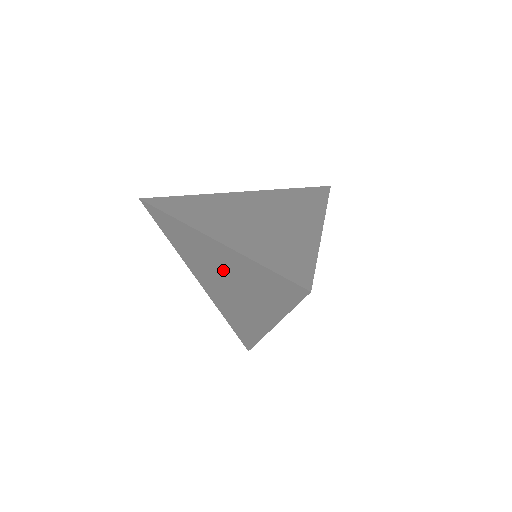
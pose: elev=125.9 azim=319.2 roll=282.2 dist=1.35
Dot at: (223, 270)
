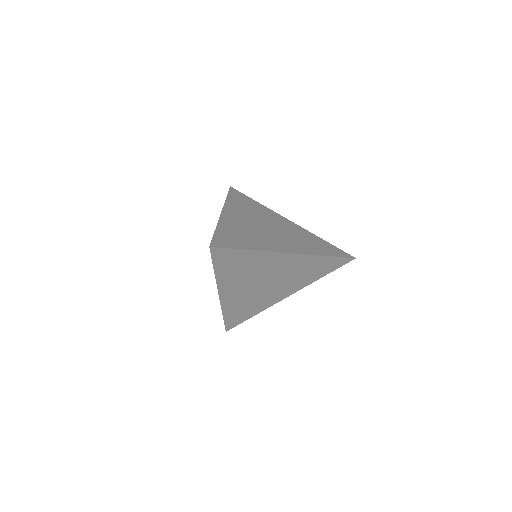
Dot at: occluded
